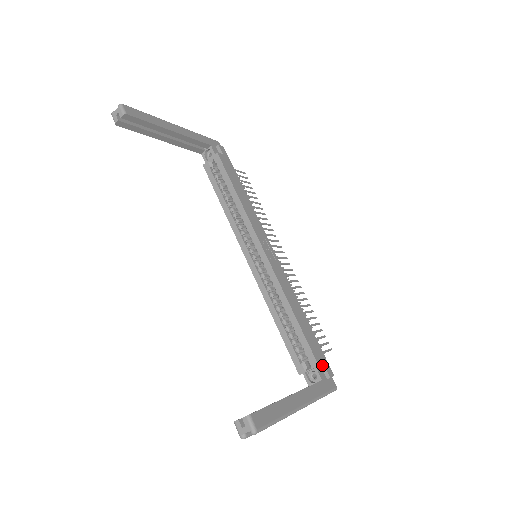
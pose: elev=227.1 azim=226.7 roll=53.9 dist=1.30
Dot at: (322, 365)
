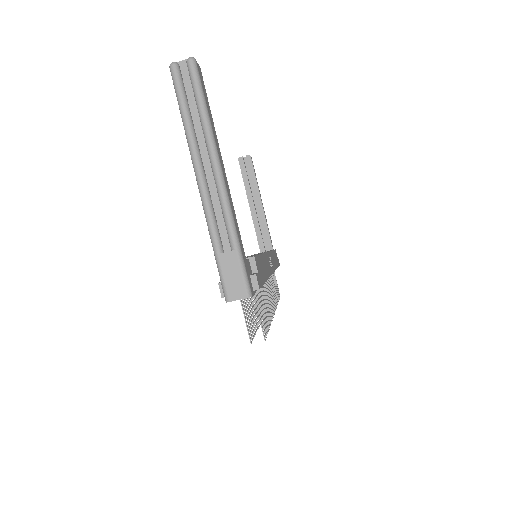
Dot at: (255, 273)
